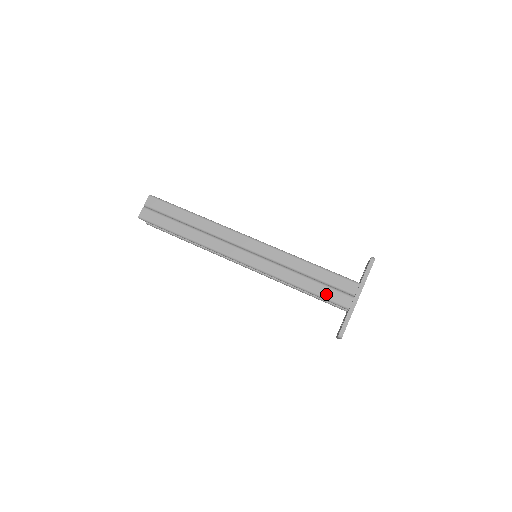
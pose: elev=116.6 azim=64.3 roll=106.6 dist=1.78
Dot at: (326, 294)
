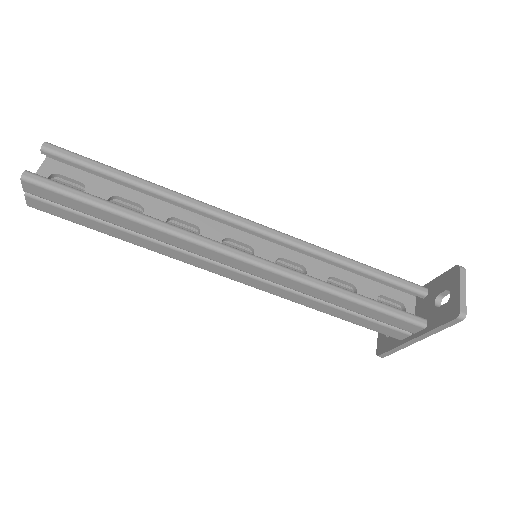
Dot at: (368, 326)
